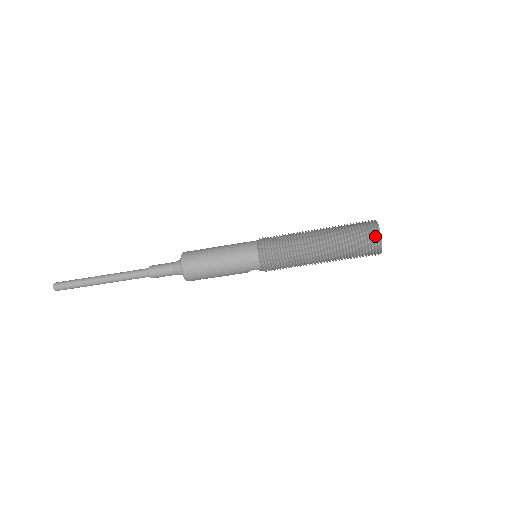
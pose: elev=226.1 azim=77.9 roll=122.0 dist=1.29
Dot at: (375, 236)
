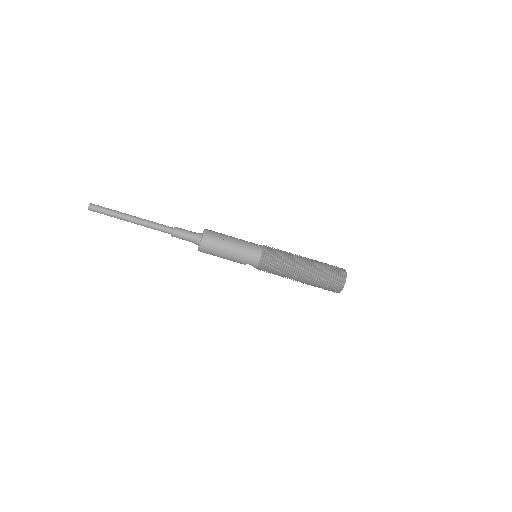
Dot at: (342, 280)
